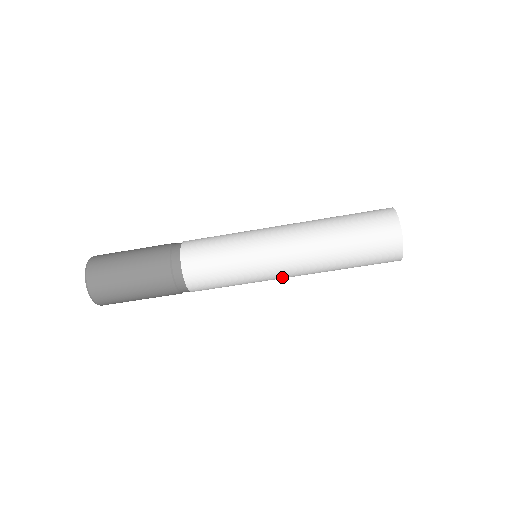
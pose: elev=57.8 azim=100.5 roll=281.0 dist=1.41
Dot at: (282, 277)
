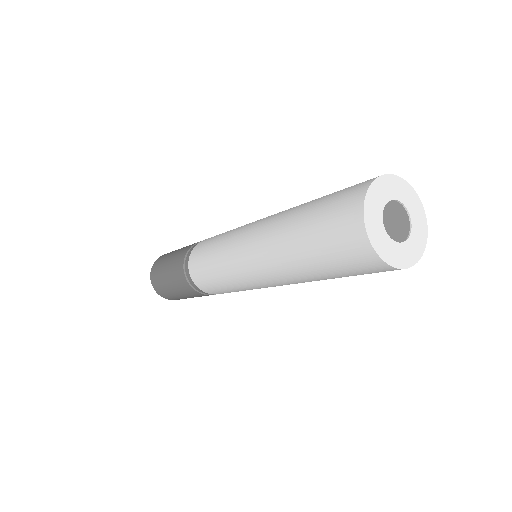
Dot at: occluded
